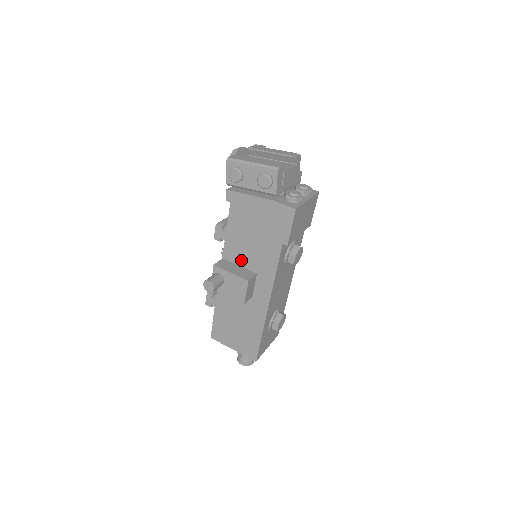
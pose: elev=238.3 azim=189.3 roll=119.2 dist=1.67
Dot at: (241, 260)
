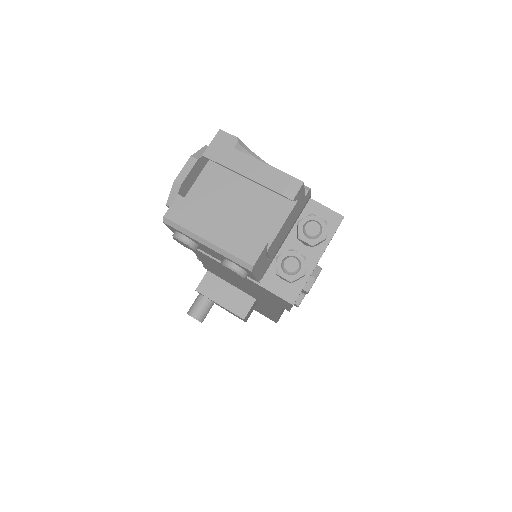
Dot at: (232, 284)
